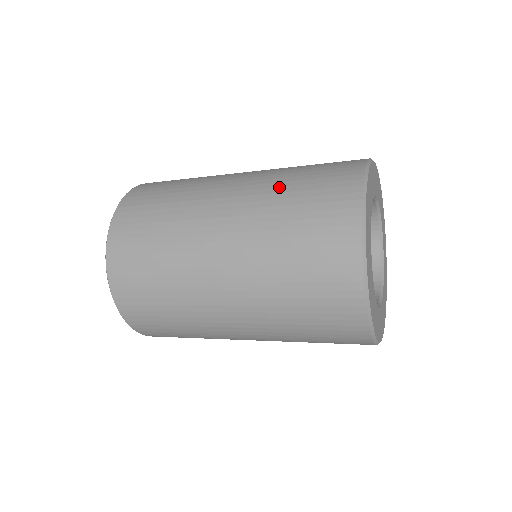
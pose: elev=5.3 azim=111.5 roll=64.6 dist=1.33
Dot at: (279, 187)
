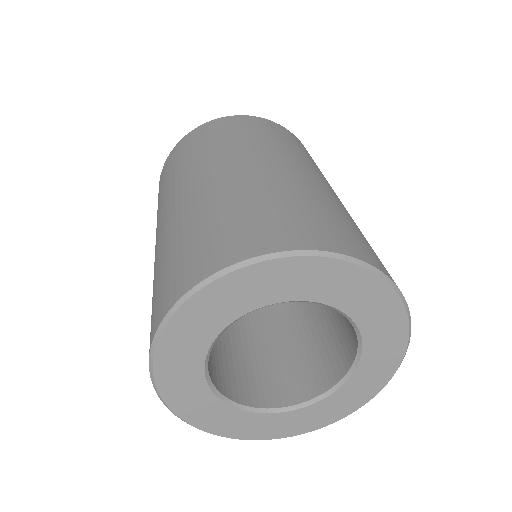
Dot at: (154, 274)
